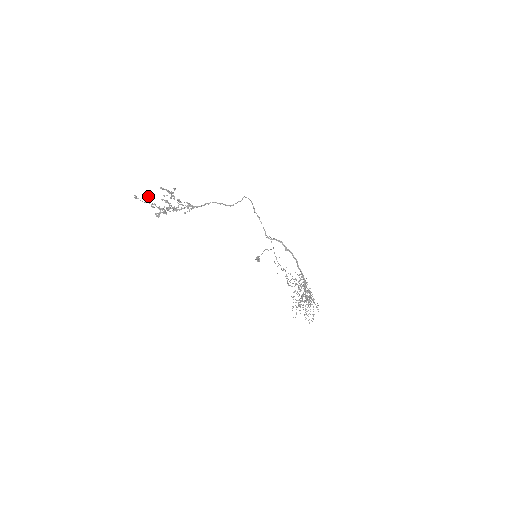
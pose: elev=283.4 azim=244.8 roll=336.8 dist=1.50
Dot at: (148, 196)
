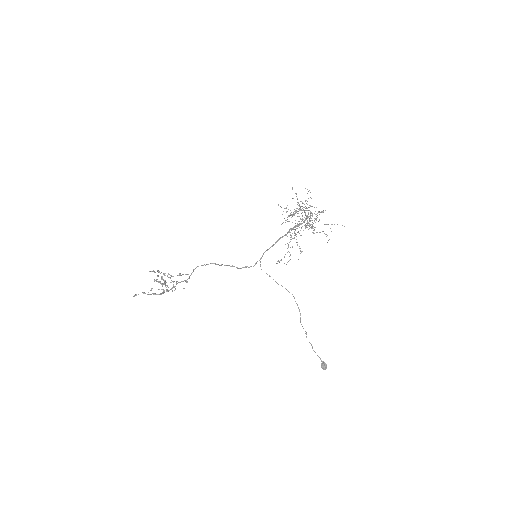
Dot at: occluded
